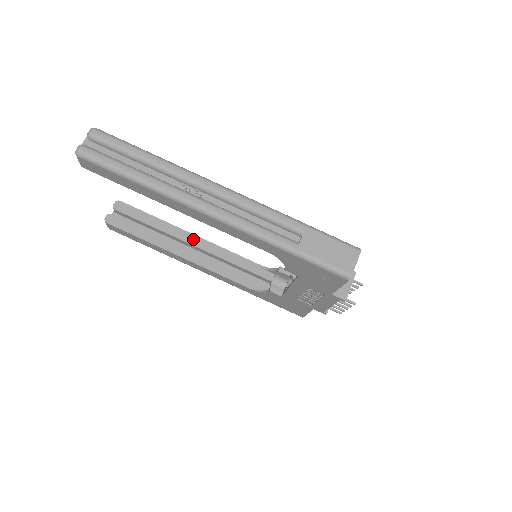
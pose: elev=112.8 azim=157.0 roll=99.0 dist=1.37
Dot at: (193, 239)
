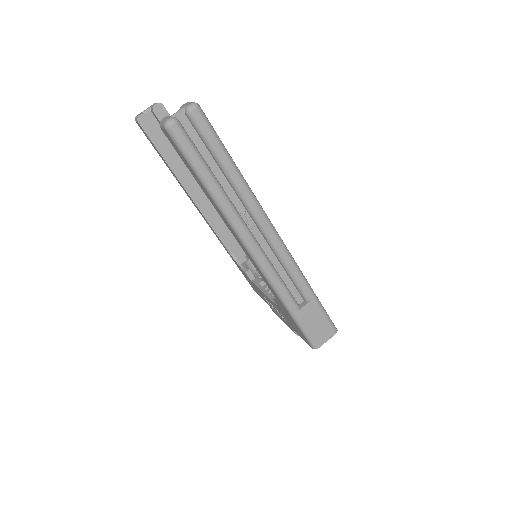
Dot at: occluded
